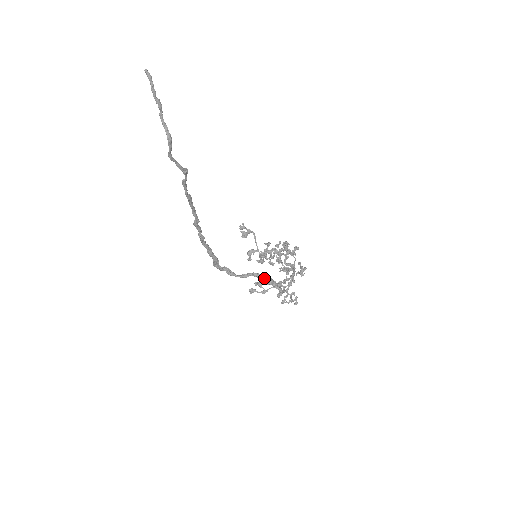
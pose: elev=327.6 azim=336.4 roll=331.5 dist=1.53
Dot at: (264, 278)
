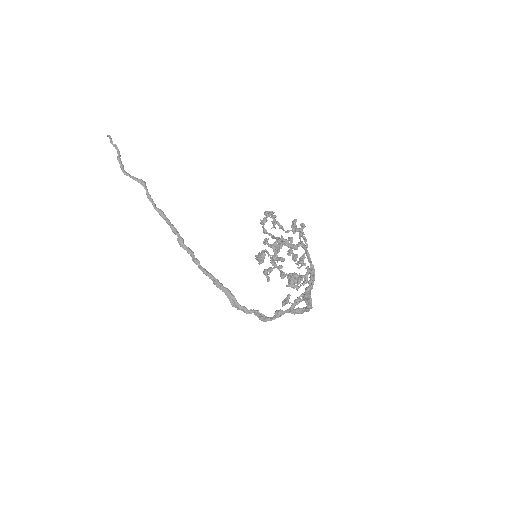
Dot at: (307, 307)
